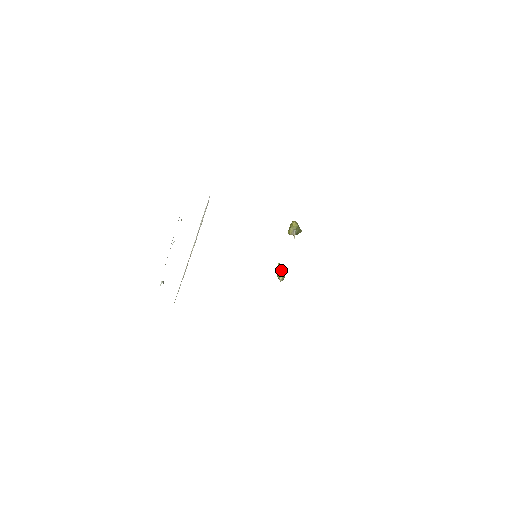
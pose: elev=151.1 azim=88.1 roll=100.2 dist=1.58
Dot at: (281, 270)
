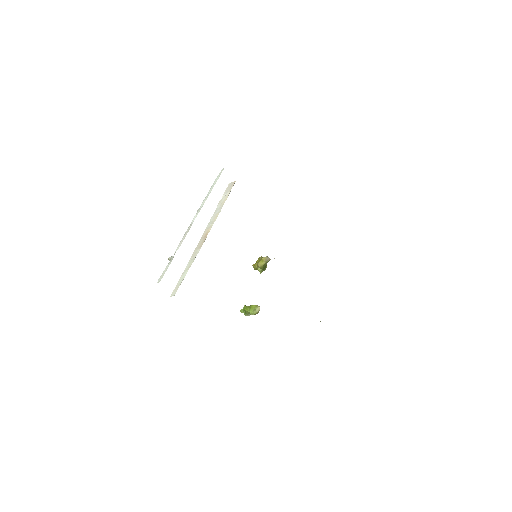
Dot at: (252, 305)
